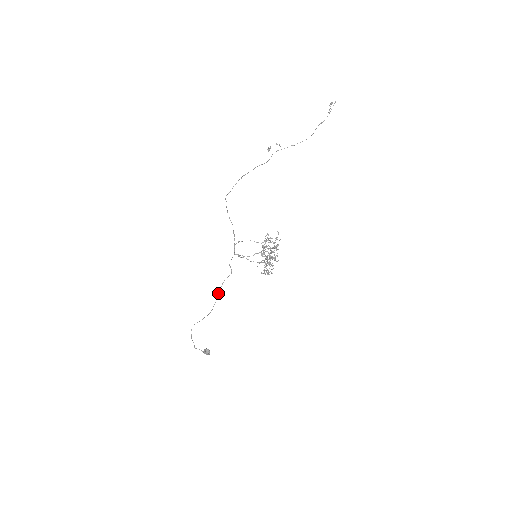
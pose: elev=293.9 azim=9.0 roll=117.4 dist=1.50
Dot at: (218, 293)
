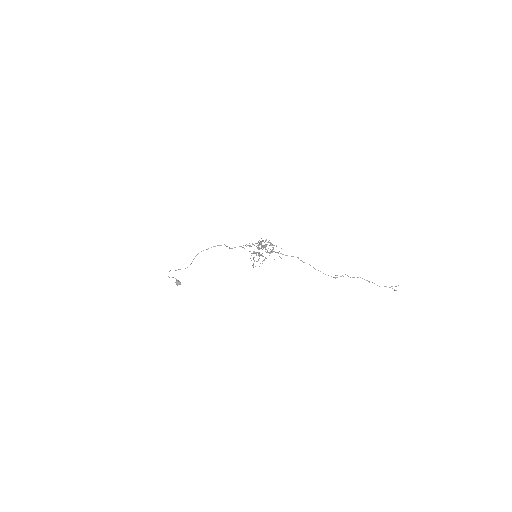
Dot at: occluded
